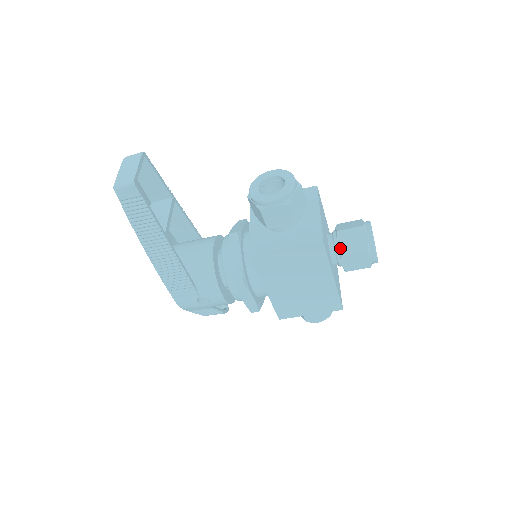
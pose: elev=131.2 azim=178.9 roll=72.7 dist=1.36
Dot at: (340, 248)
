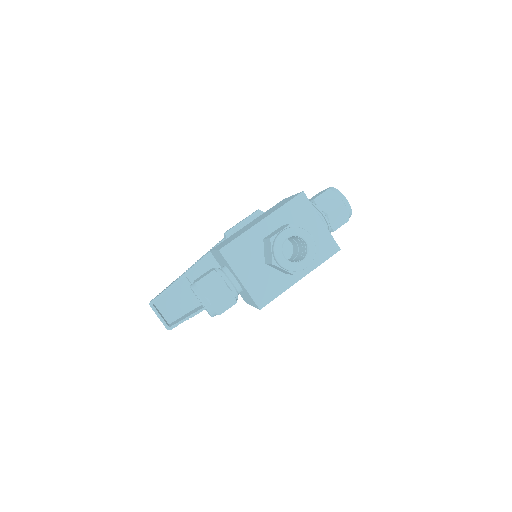
Dot at: occluded
